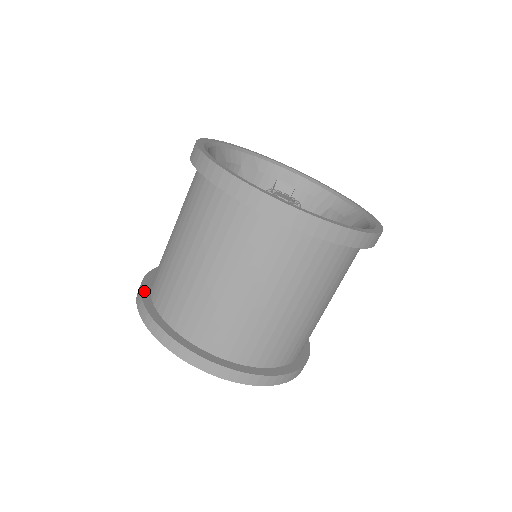
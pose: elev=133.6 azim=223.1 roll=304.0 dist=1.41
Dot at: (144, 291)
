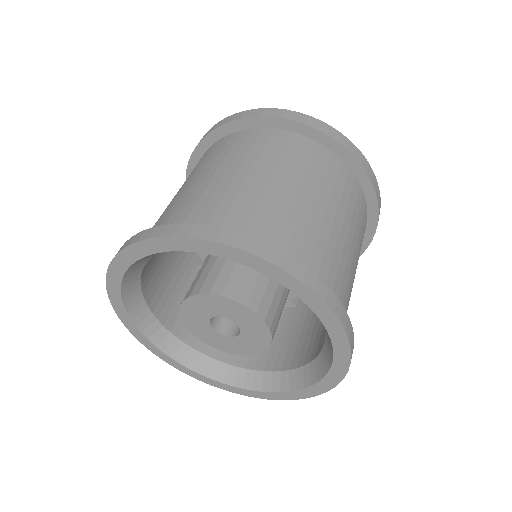
Dot at: occluded
